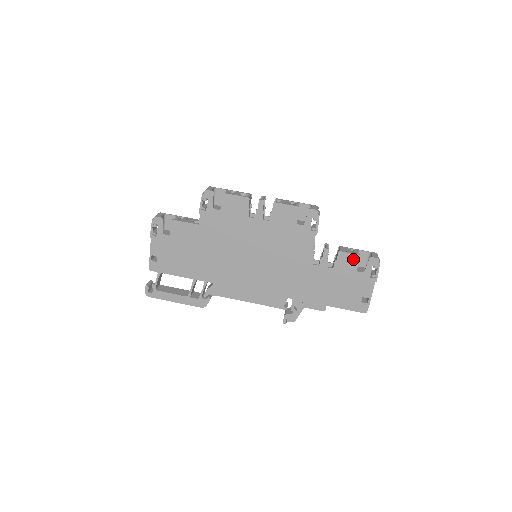
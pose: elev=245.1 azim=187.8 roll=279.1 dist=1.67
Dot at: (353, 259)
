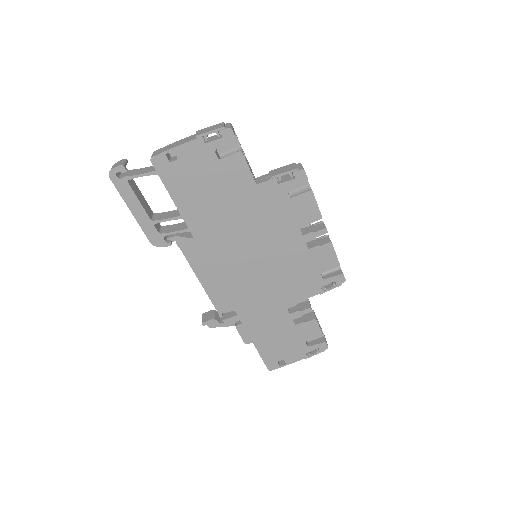
Dot at: (315, 332)
